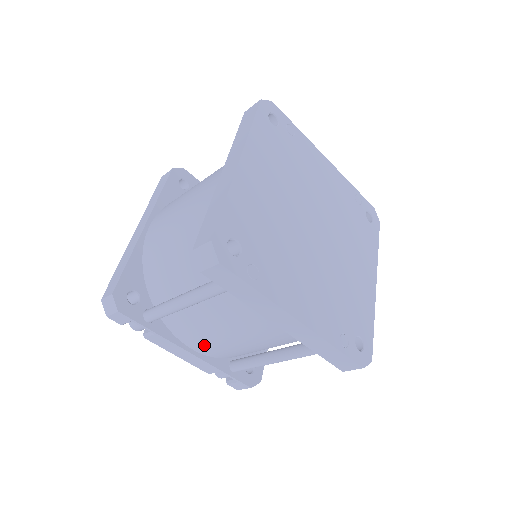
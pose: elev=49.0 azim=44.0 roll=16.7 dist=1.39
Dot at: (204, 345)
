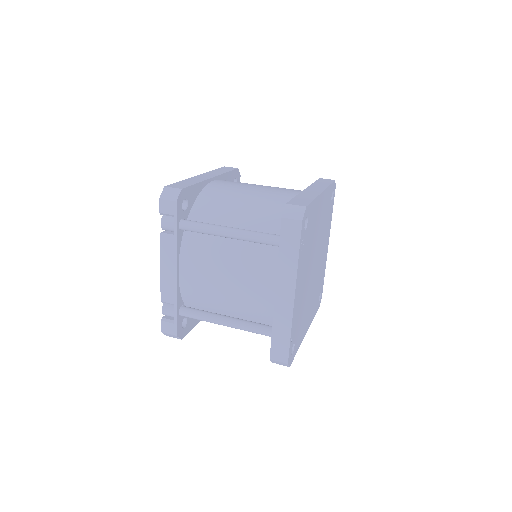
Dot at: (194, 274)
